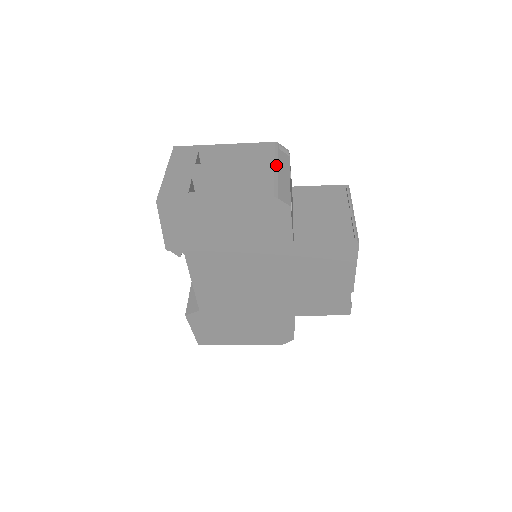
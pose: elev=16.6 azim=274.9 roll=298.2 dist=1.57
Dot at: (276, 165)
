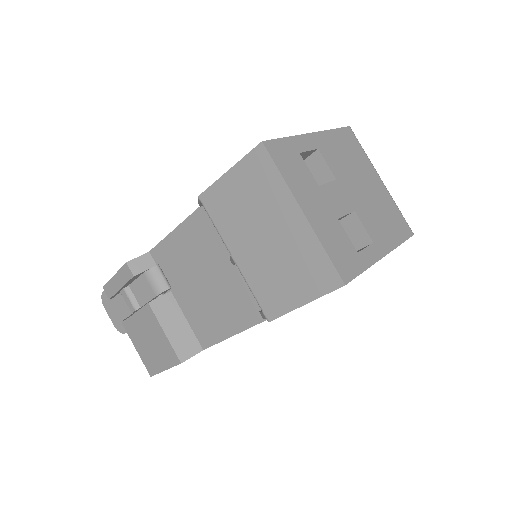
Dot at: occluded
